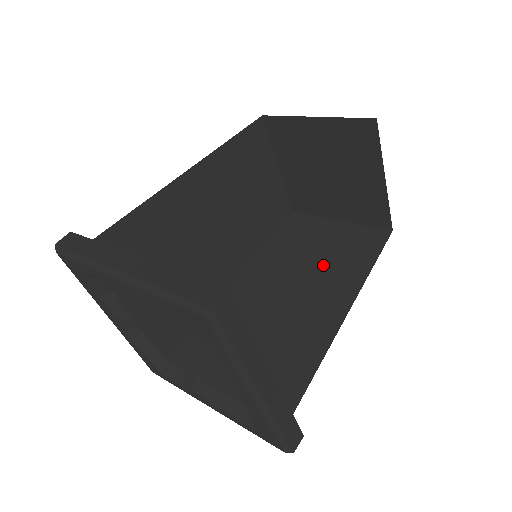
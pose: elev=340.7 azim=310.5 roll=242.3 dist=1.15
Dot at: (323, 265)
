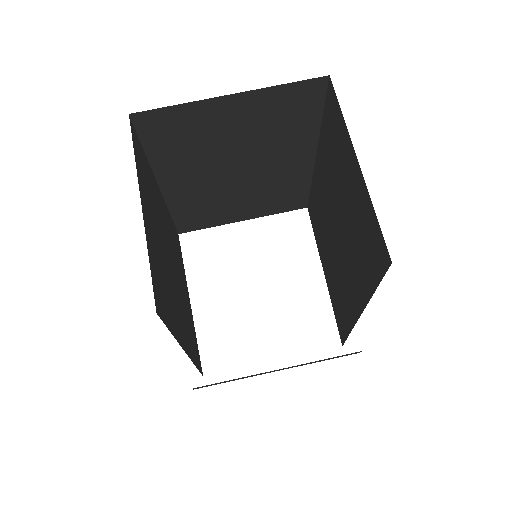
Dot at: (256, 143)
